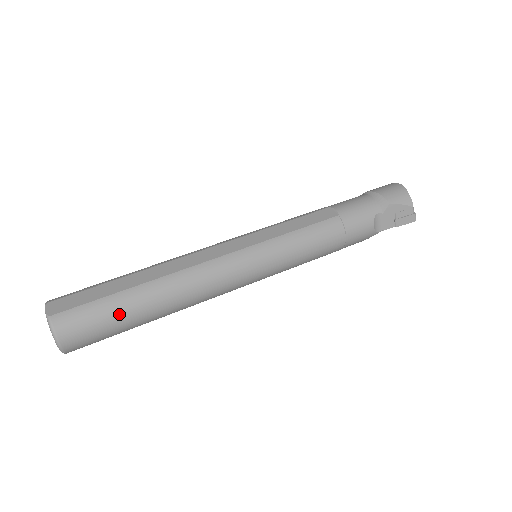
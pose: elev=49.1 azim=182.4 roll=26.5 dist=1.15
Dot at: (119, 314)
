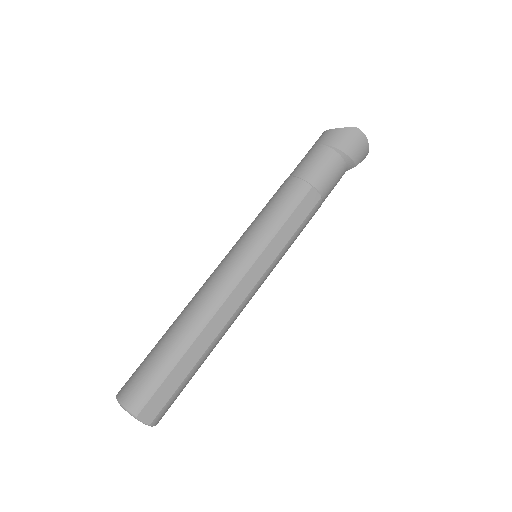
Dot at: occluded
